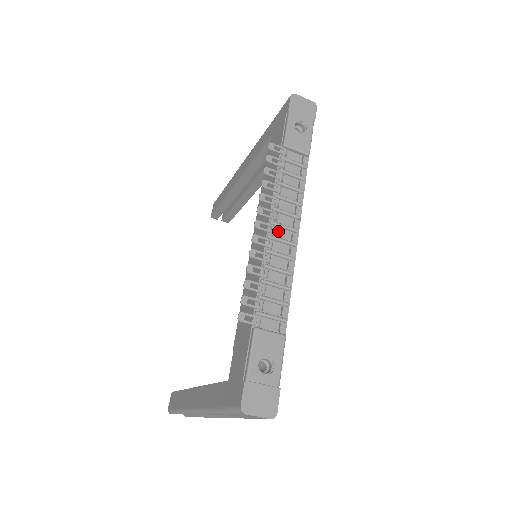
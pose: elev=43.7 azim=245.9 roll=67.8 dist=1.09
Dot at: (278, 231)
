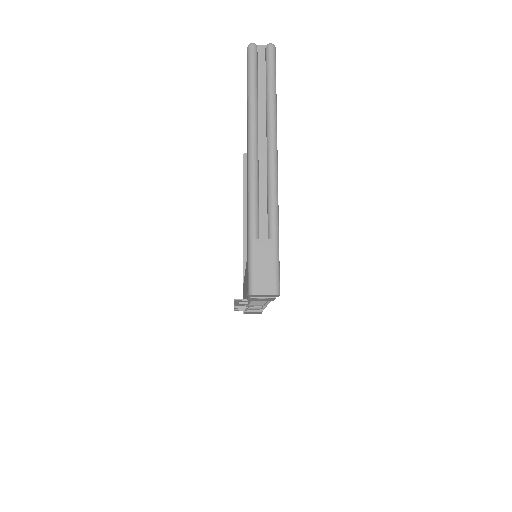
Dot at: occluded
